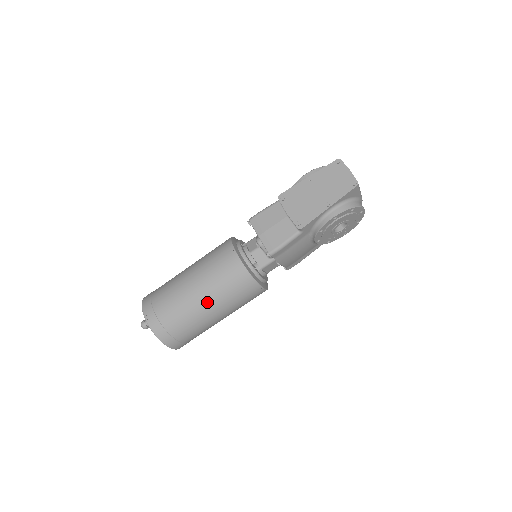
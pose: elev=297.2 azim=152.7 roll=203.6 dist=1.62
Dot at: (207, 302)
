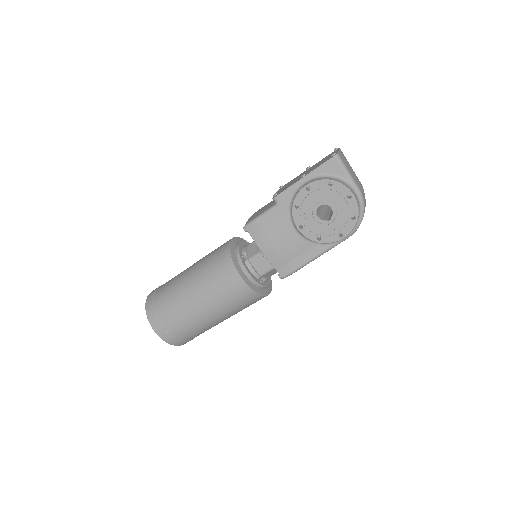
Dot at: (190, 278)
